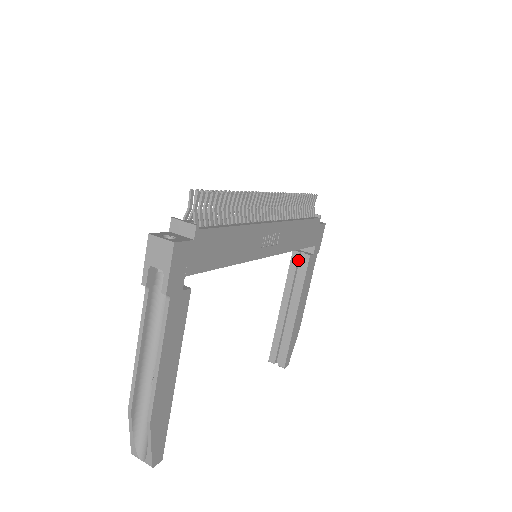
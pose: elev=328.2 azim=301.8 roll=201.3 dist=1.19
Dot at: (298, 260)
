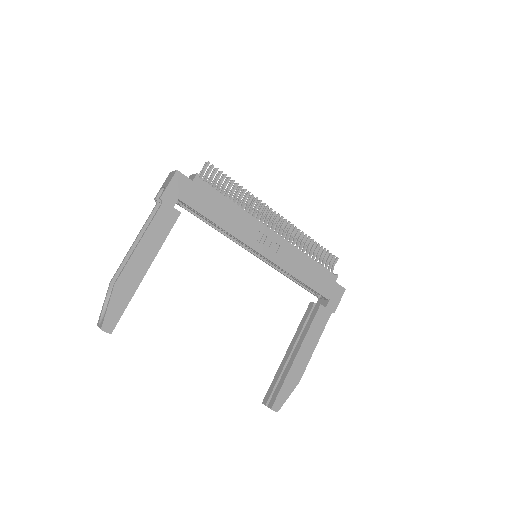
Dot at: (312, 310)
